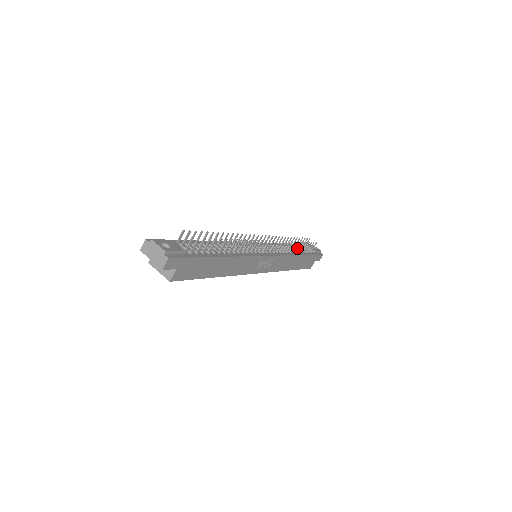
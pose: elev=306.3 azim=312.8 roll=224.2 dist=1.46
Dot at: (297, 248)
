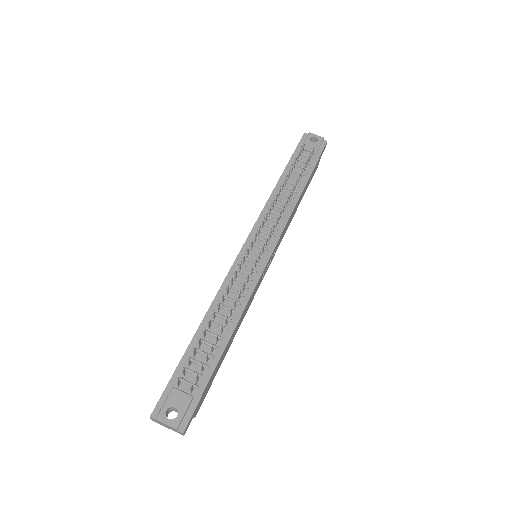
Dot at: (295, 186)
